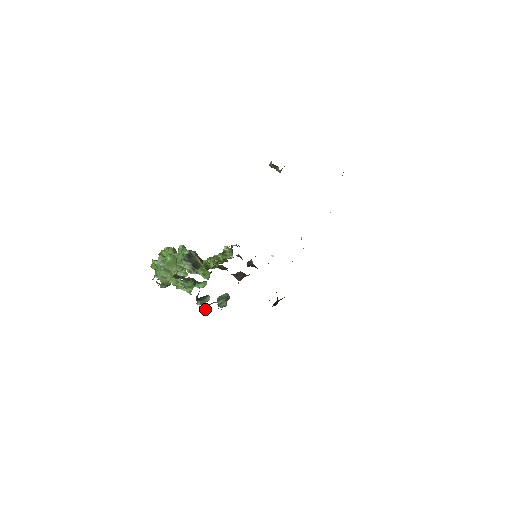
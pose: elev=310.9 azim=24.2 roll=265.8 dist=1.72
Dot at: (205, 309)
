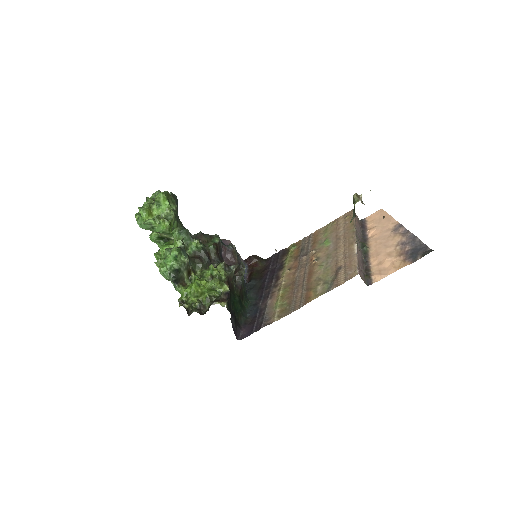
Dot at: occluded
